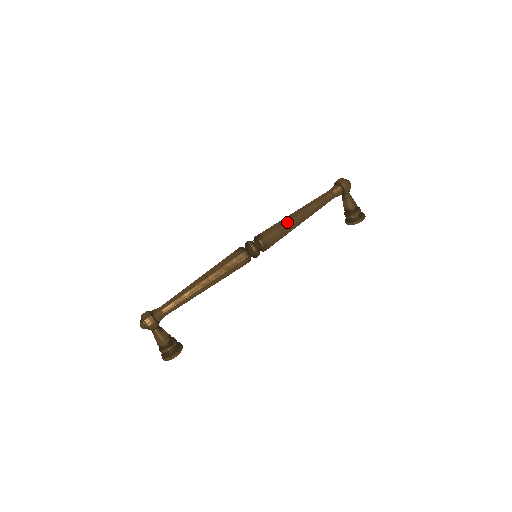
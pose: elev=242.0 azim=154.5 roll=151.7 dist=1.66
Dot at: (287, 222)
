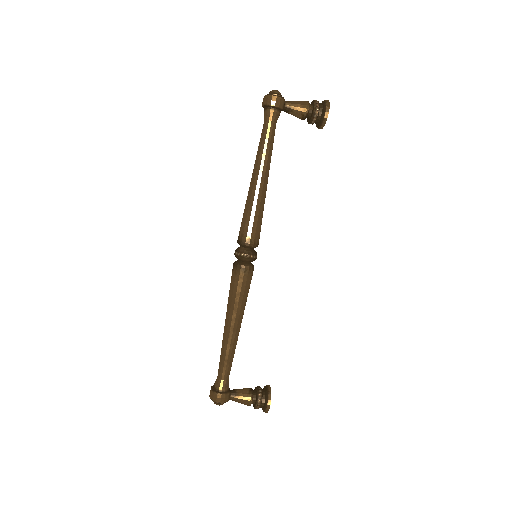
Dot at: (250, 200)
